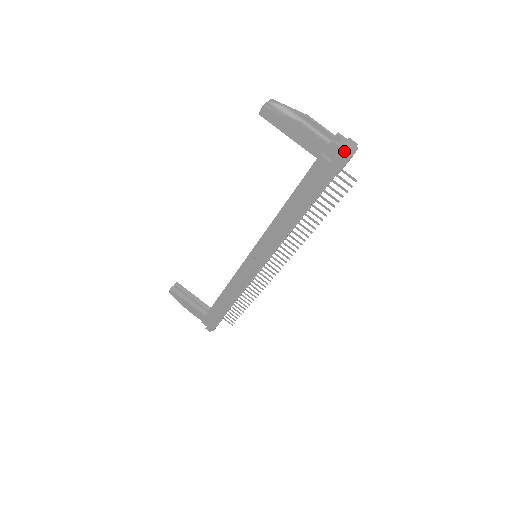
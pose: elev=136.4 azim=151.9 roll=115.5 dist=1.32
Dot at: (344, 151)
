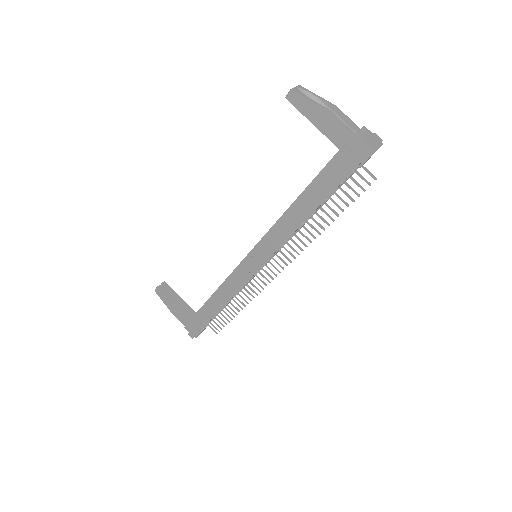
Dot at: (370, 143)
